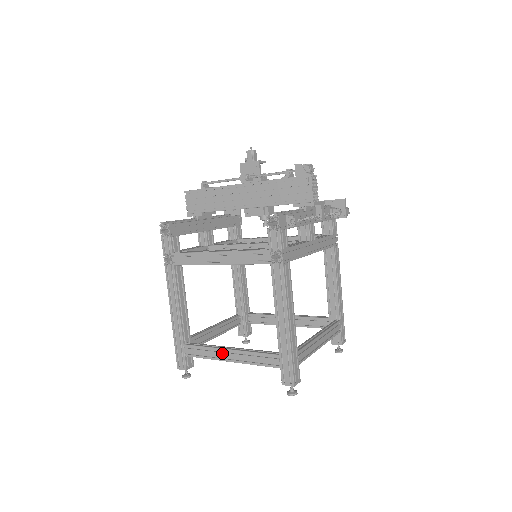
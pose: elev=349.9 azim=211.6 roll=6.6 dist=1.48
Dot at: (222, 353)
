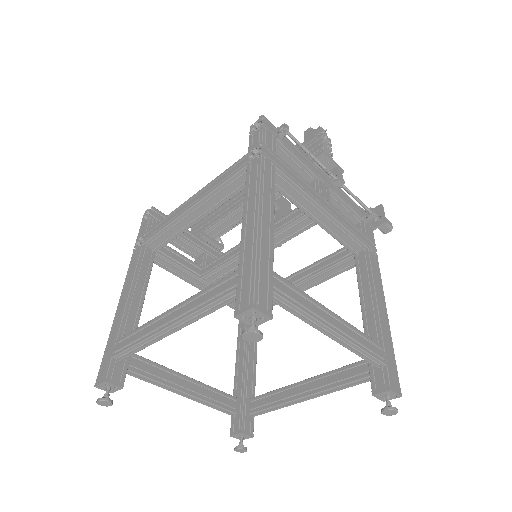
Dot at: (160, 320)
